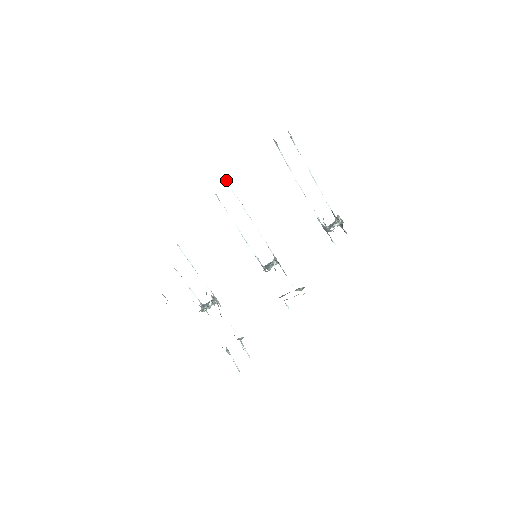
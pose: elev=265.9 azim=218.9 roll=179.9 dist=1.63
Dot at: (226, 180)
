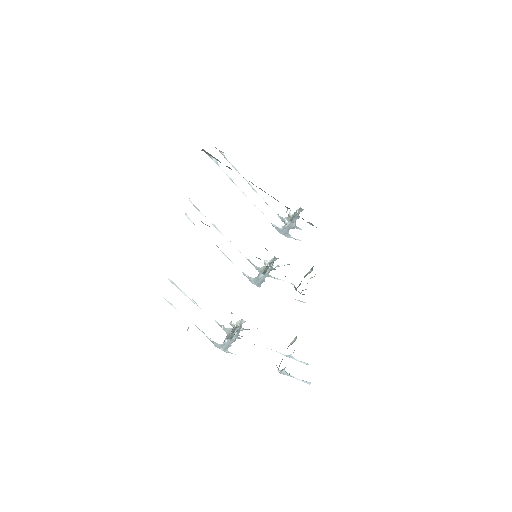
Dot at: occluded
